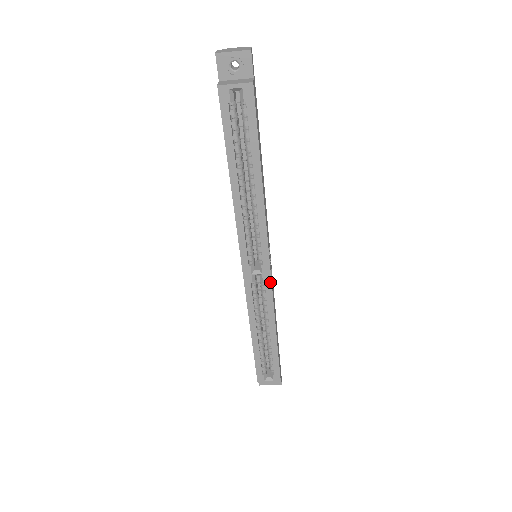
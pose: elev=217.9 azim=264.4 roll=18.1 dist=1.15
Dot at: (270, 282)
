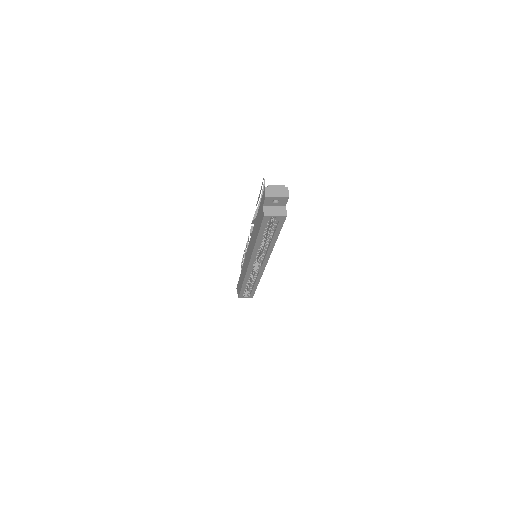
Dot at: (263, 271)
